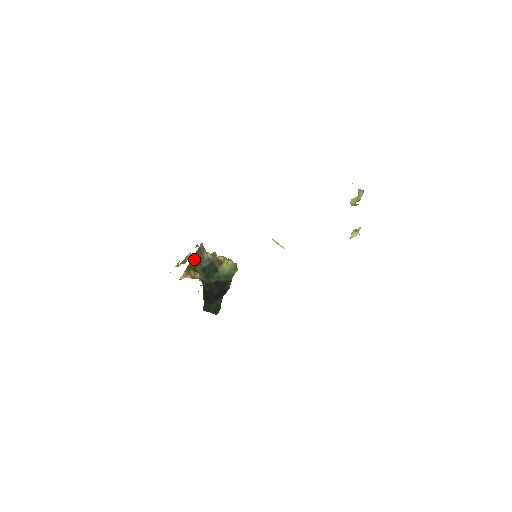
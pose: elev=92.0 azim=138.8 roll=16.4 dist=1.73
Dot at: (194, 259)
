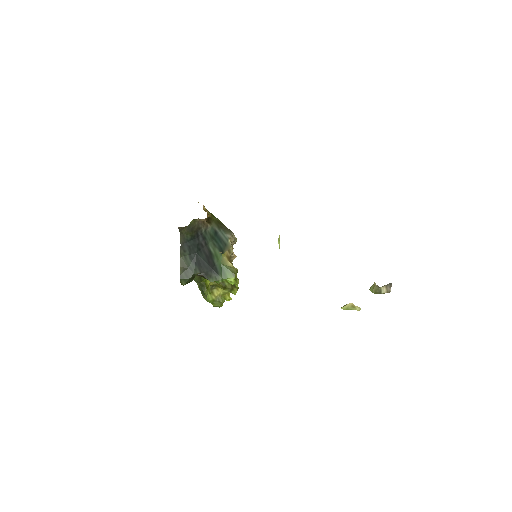
Dot at: (220, 222)
